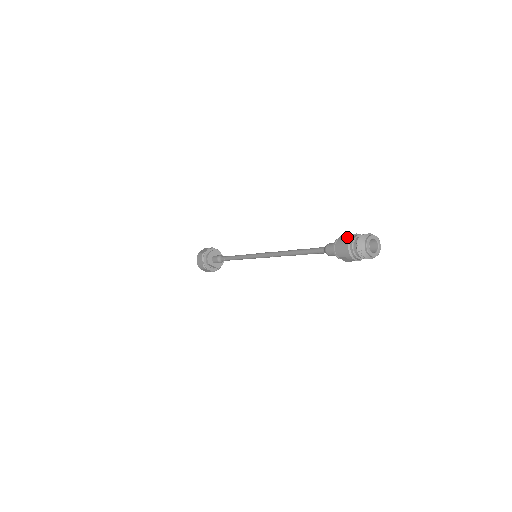
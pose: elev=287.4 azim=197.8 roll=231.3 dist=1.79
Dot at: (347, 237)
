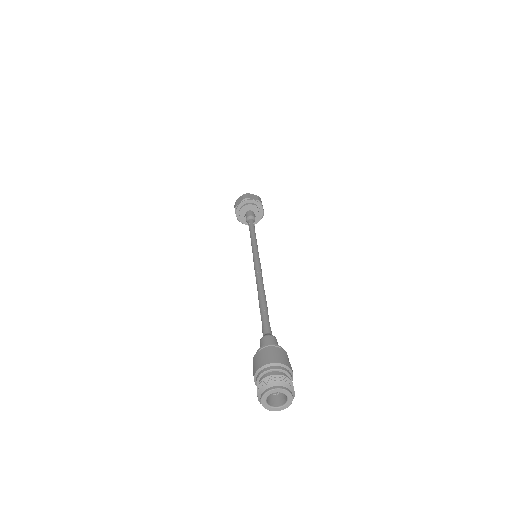
Dot at: (276, 358)
